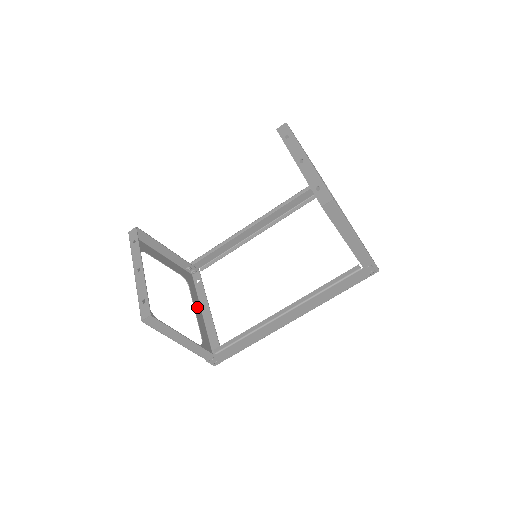
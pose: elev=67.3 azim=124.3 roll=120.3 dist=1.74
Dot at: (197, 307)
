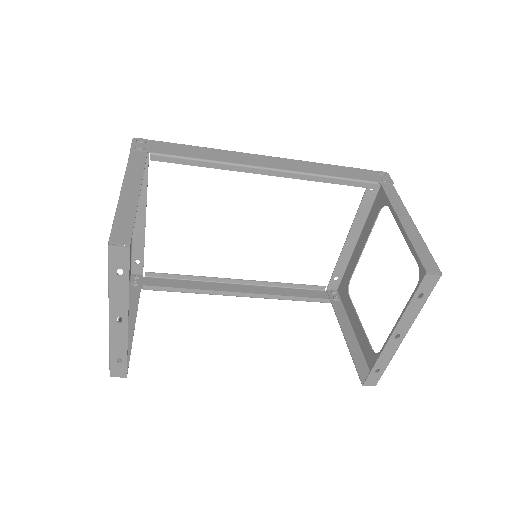
Dot at: occluded
